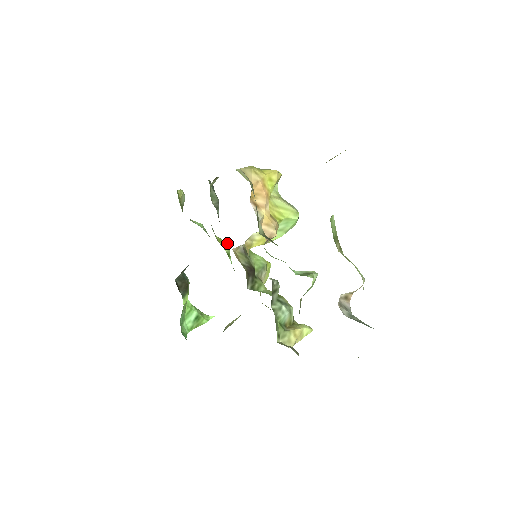
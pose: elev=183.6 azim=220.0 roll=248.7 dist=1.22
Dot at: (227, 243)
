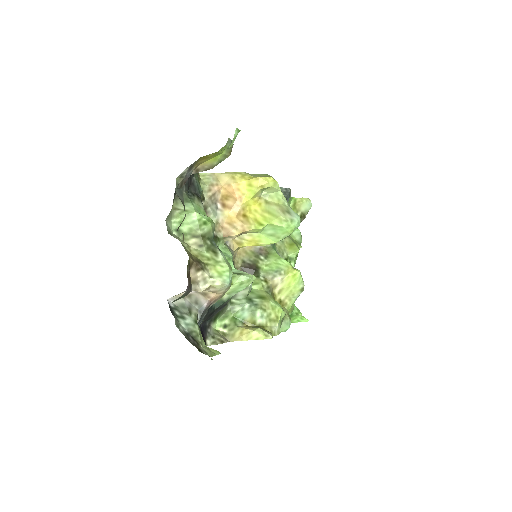
Dot at: (297, 248)
